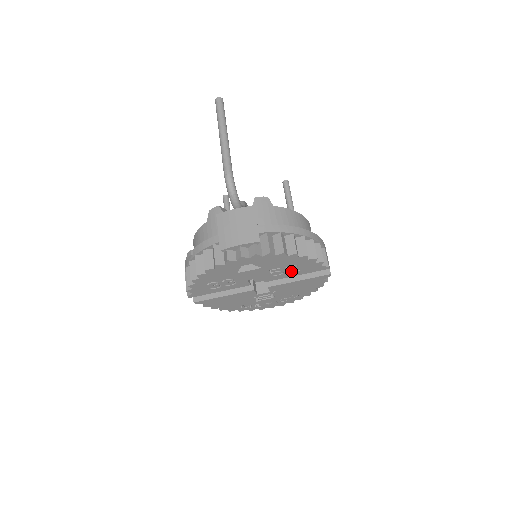
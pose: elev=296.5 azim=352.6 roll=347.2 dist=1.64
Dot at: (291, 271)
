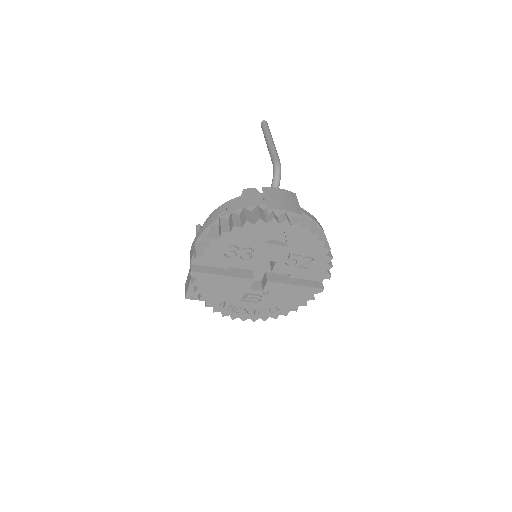
Dot at: (302, 266)
